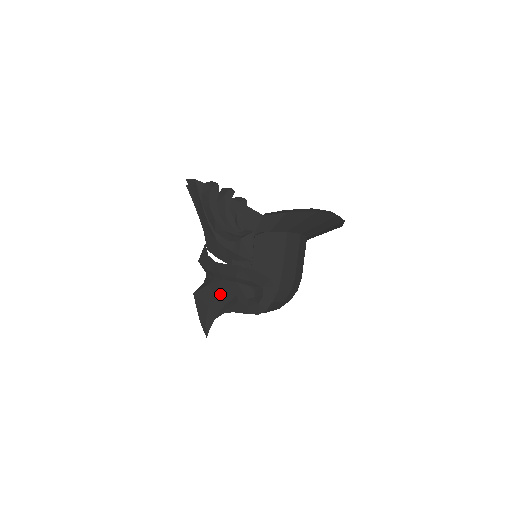
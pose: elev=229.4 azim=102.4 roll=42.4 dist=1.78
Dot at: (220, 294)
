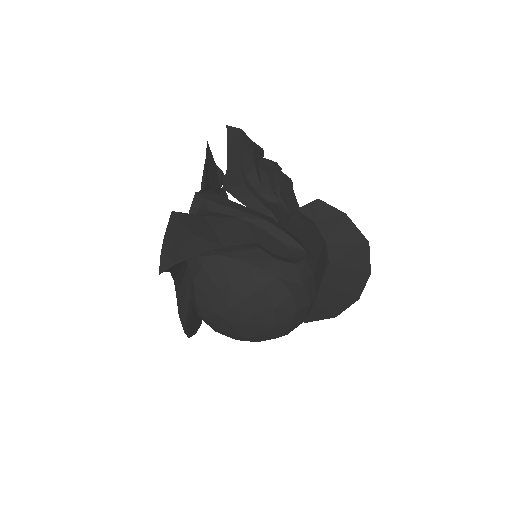
Dot at: (224, 231)
